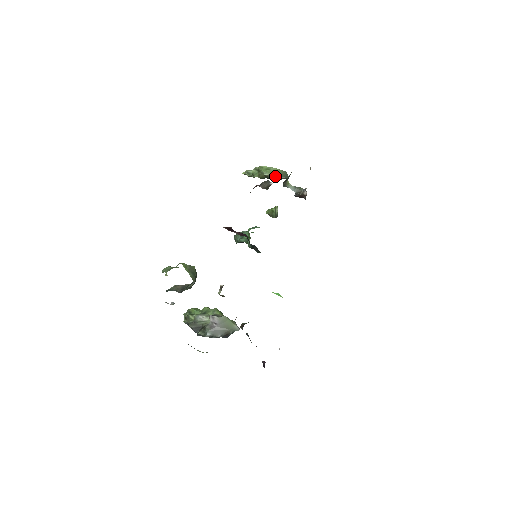
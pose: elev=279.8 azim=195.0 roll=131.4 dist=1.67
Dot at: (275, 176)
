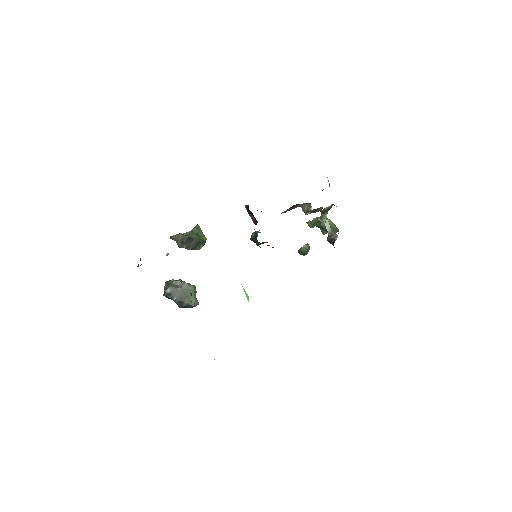
Dot at: occluded
